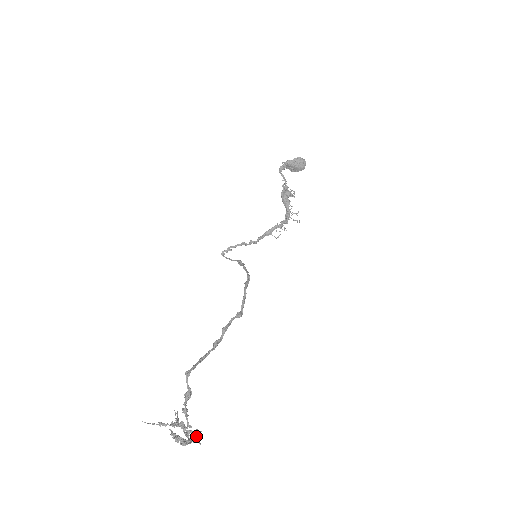
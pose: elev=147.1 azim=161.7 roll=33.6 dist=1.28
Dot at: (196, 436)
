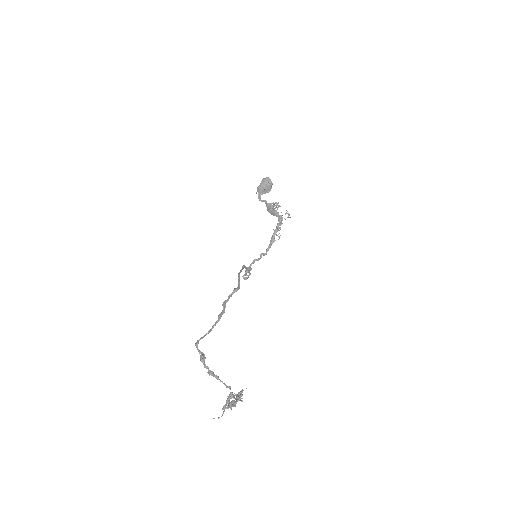
Dot at: (240, 393)
